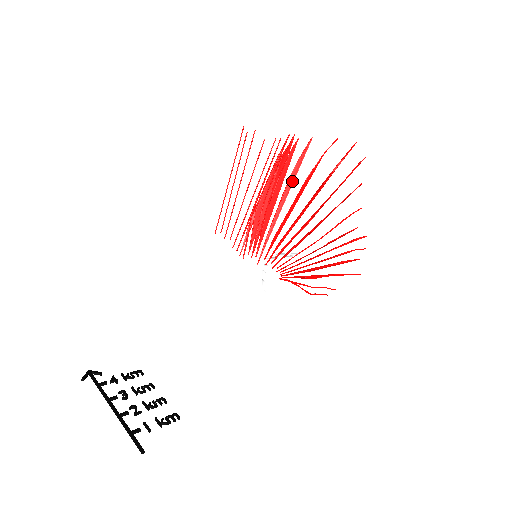
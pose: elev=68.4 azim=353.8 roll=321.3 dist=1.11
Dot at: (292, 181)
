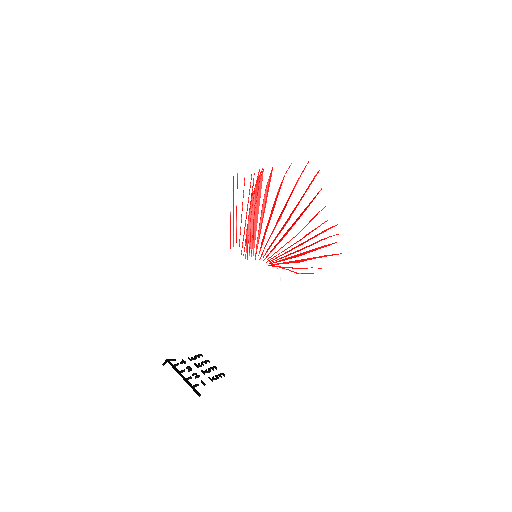
Dot at: (266, 199)
